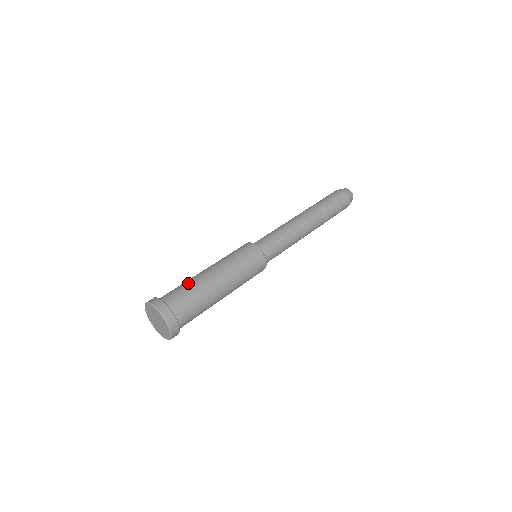
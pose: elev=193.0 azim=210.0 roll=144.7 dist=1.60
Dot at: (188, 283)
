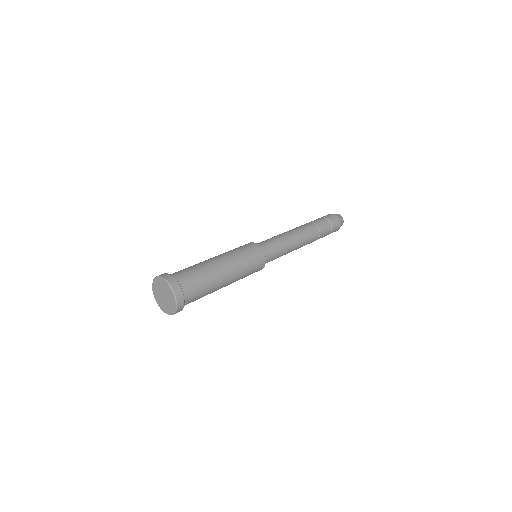
Dot at: occluded
